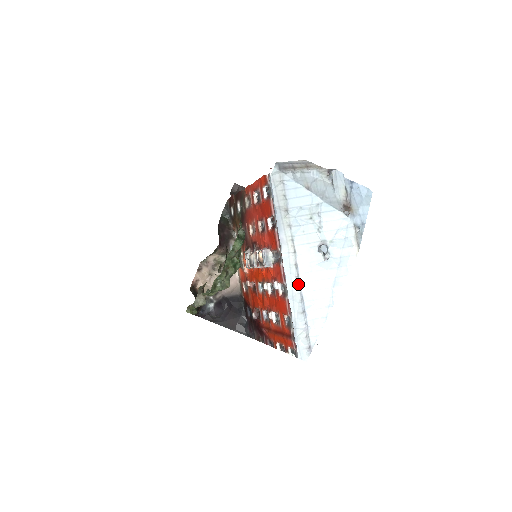
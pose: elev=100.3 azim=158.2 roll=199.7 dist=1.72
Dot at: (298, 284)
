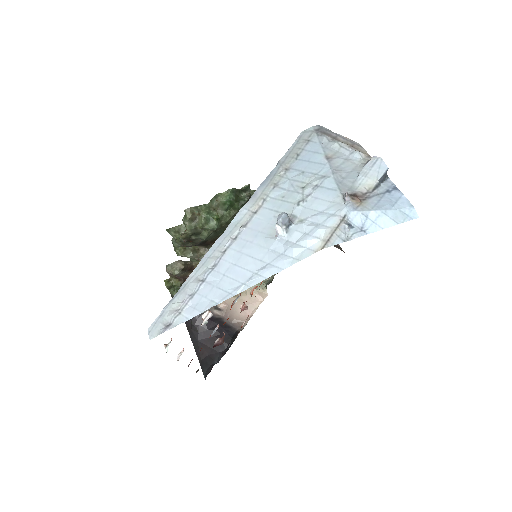
Dot at: (226, 247)
